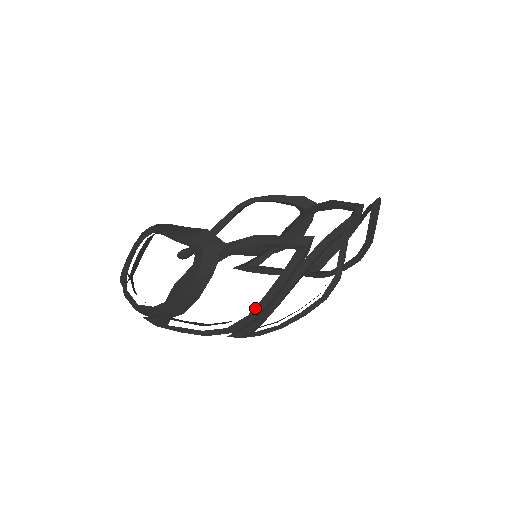
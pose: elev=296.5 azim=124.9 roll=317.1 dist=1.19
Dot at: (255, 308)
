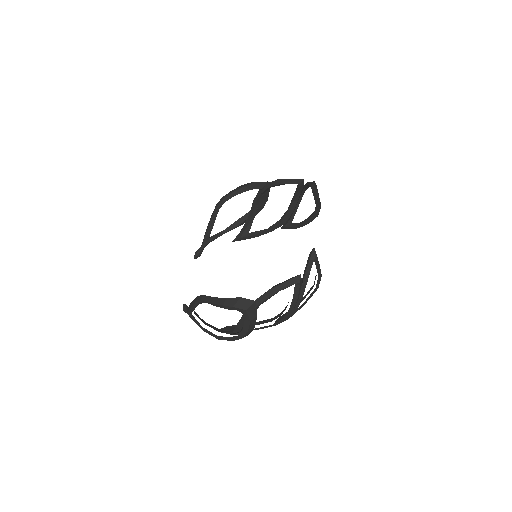
Dot at: (286, 315)
